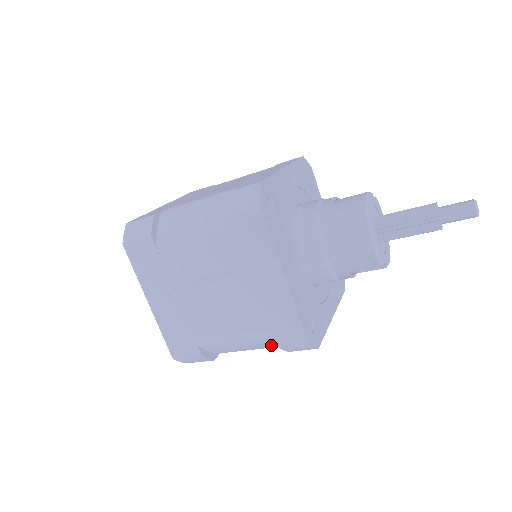
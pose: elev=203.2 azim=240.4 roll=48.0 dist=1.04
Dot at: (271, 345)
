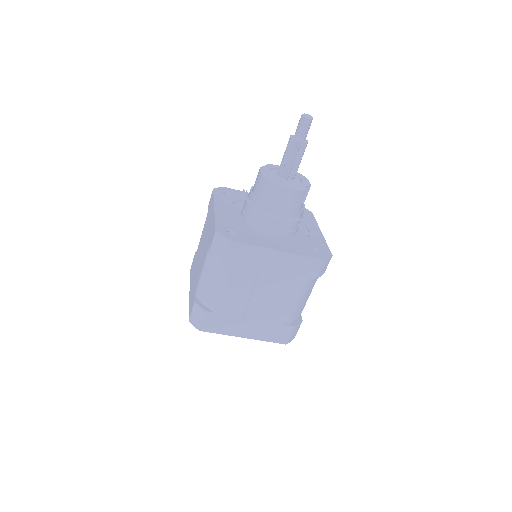
Dot at: (314, 282)
